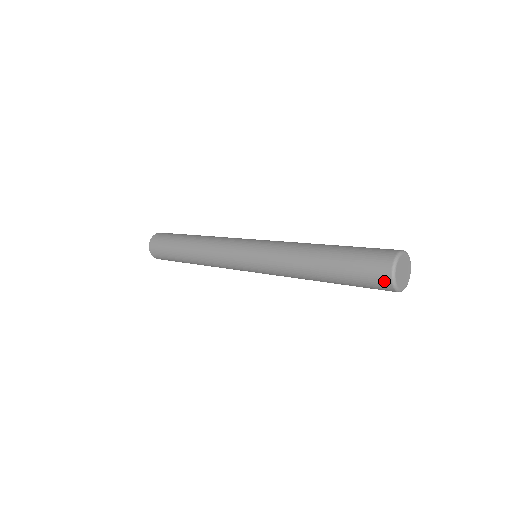
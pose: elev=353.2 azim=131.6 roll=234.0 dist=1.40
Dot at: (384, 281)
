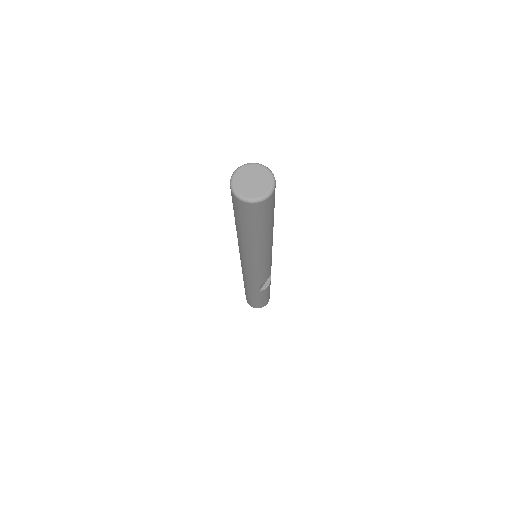
Dot at: (232, 196)
